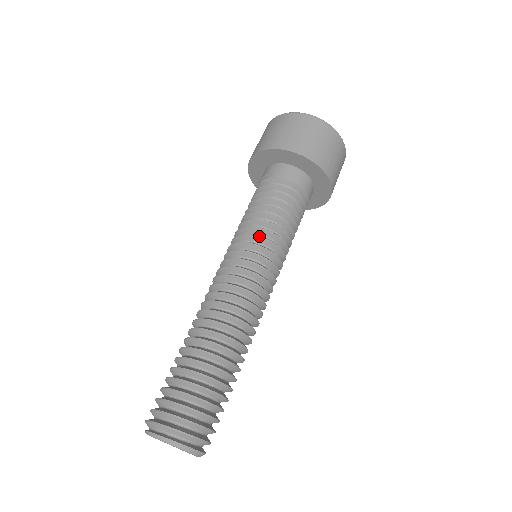
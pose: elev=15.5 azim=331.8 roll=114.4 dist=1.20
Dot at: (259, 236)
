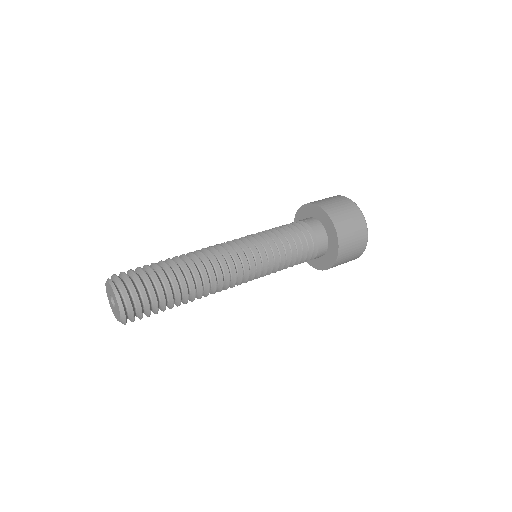
Dot at: occluded
